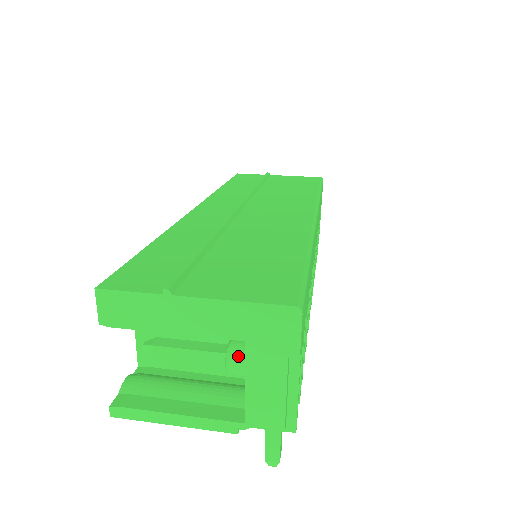
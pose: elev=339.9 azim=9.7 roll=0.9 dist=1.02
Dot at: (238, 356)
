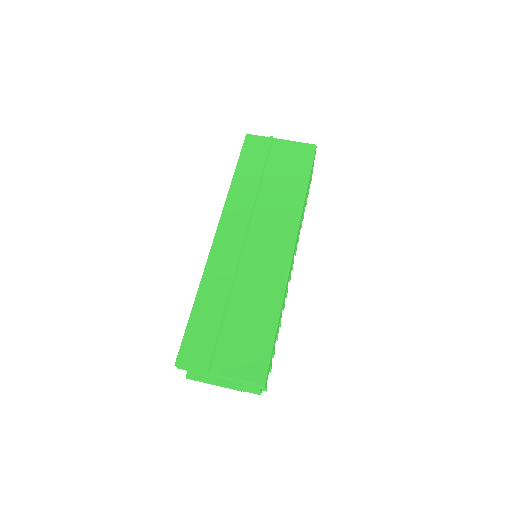
Dot at: occluded
